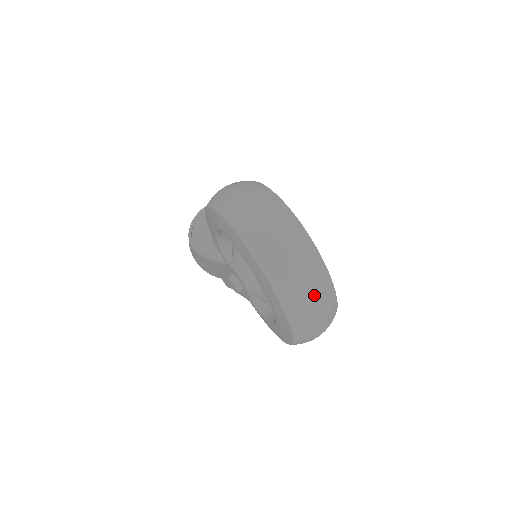
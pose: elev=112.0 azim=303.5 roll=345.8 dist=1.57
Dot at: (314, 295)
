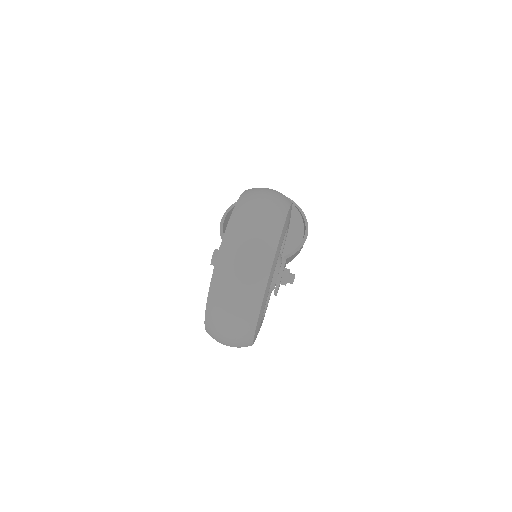
Dot at: (233, 313)
